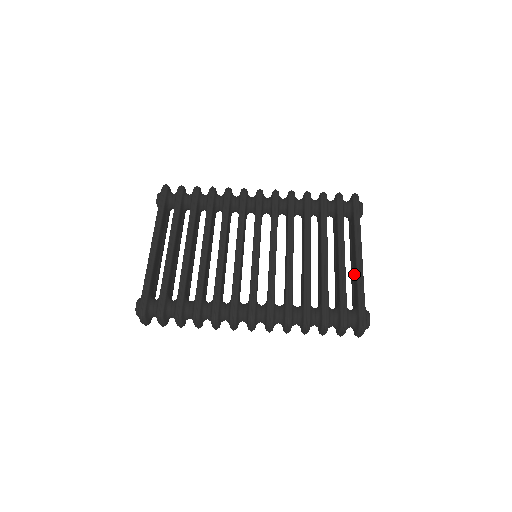
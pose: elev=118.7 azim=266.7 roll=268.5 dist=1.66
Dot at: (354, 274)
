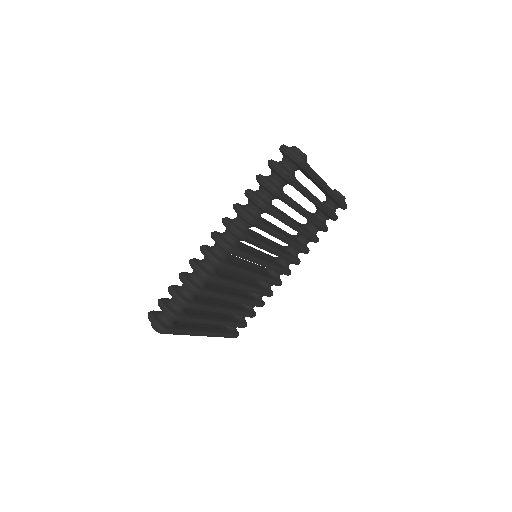
Dot at: occluded
